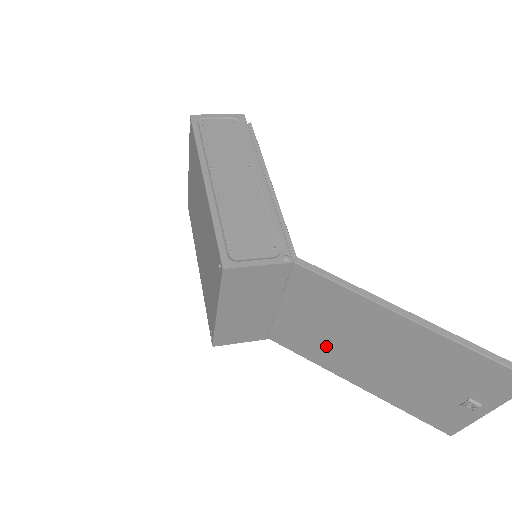
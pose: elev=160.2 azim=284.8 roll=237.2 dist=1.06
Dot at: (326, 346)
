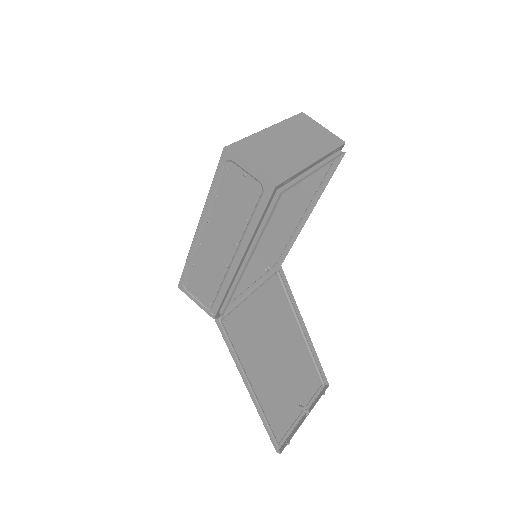
Dot at: (276, 316)
